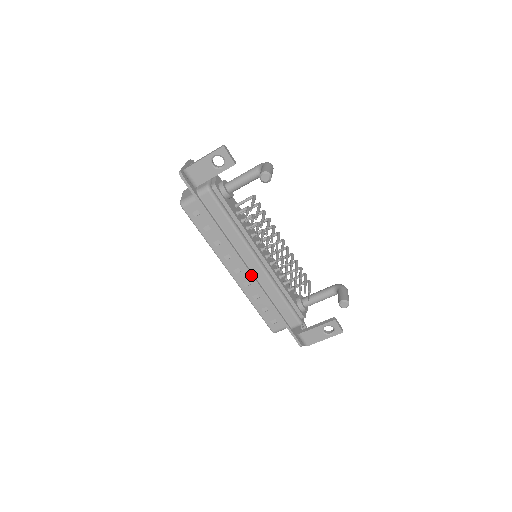
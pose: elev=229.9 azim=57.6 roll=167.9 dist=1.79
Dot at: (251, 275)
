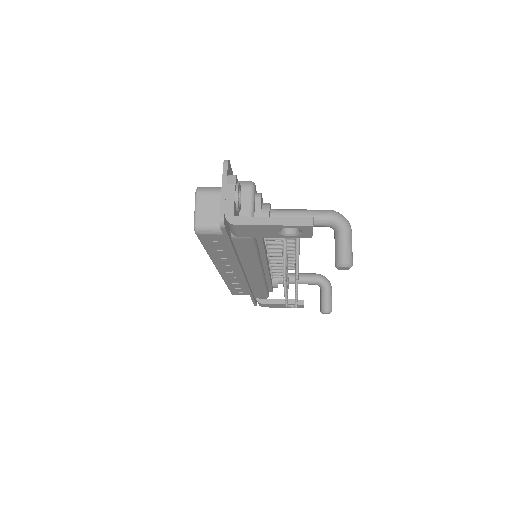
Dot at: (245, 281)
